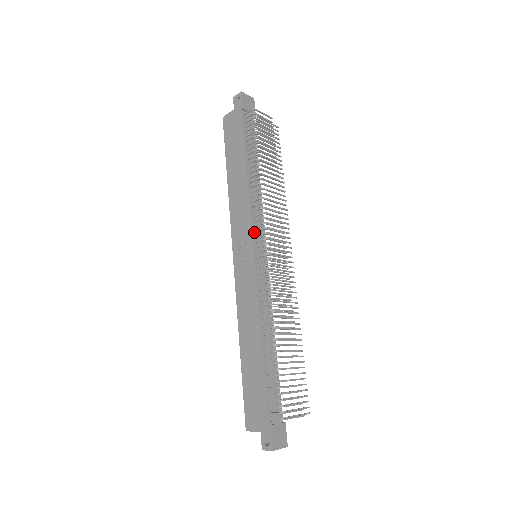
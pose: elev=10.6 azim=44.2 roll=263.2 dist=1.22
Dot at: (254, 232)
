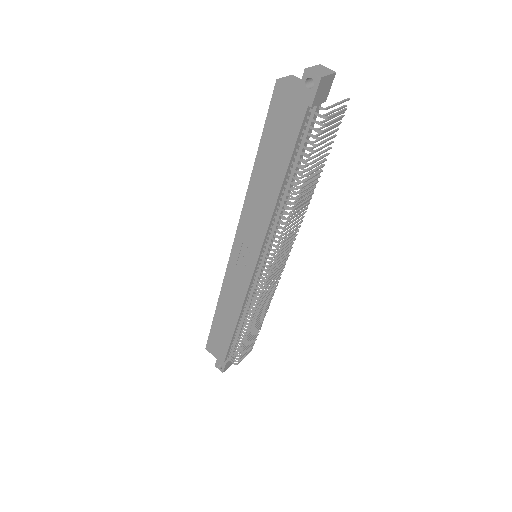
Dot at: (263, 249)
